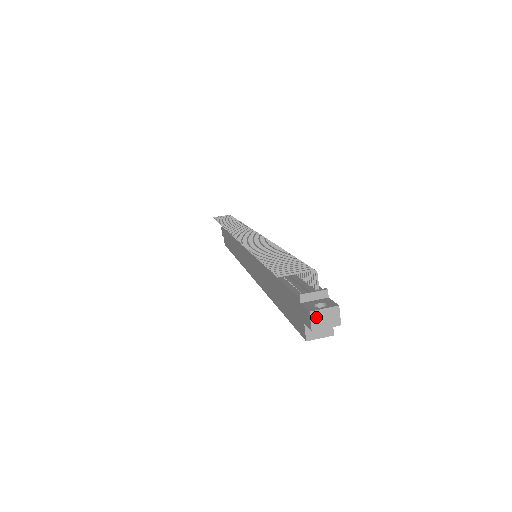
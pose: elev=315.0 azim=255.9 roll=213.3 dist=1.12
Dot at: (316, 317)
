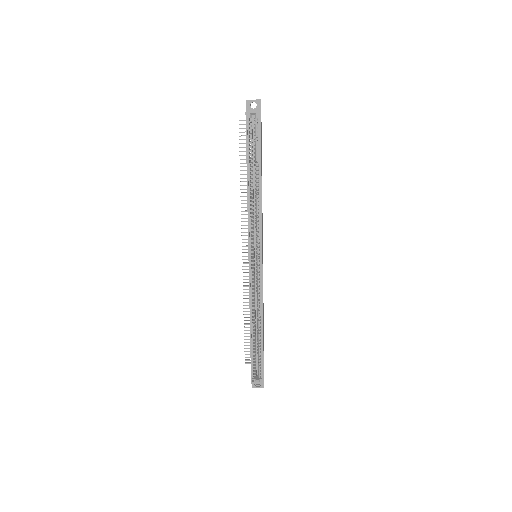
Dot at: (249, 100)
